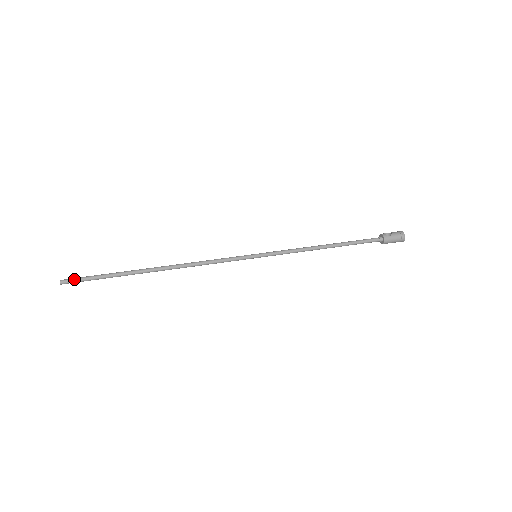
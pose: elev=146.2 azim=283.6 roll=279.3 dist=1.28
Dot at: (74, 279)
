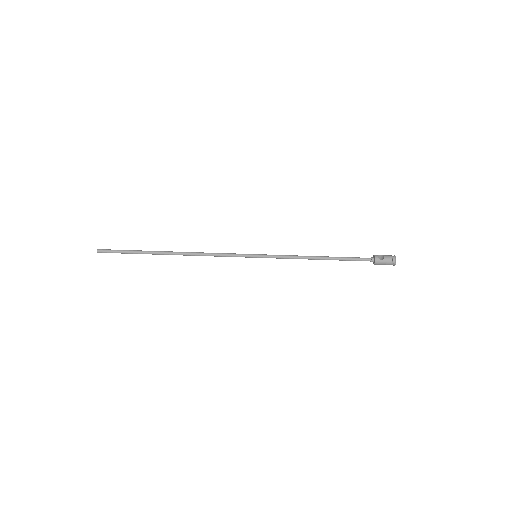
Dot at: (108, 251)
